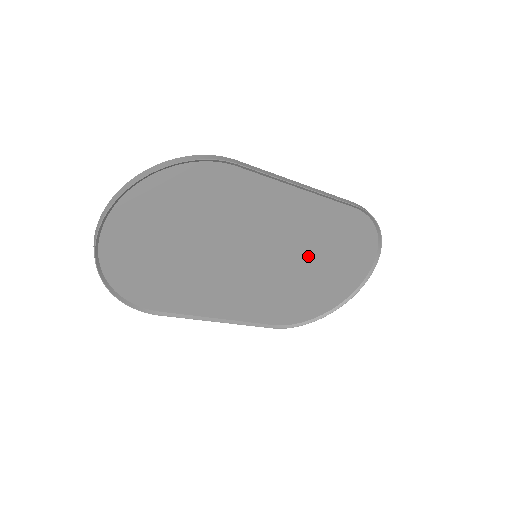
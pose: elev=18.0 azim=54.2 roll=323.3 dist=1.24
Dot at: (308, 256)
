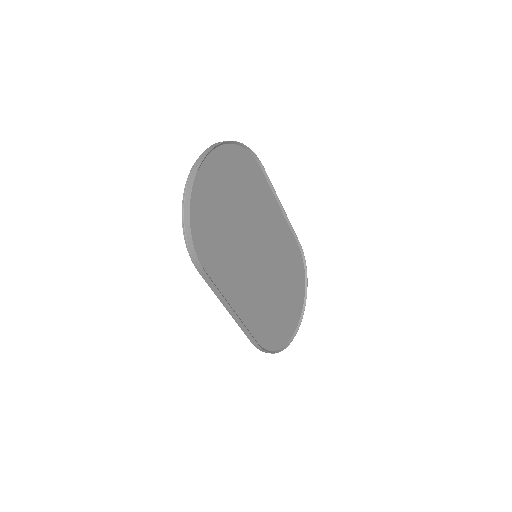
Dot at: (279, 273)
